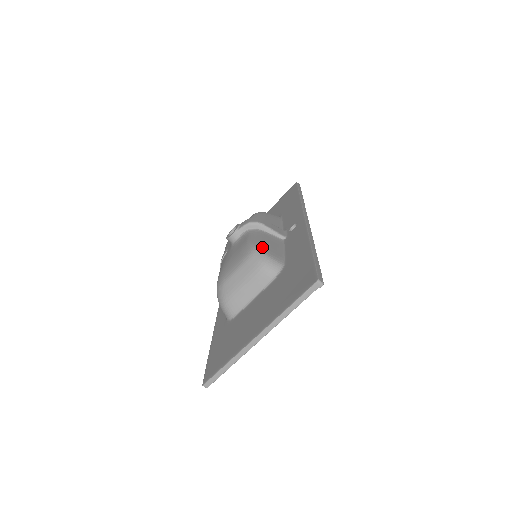
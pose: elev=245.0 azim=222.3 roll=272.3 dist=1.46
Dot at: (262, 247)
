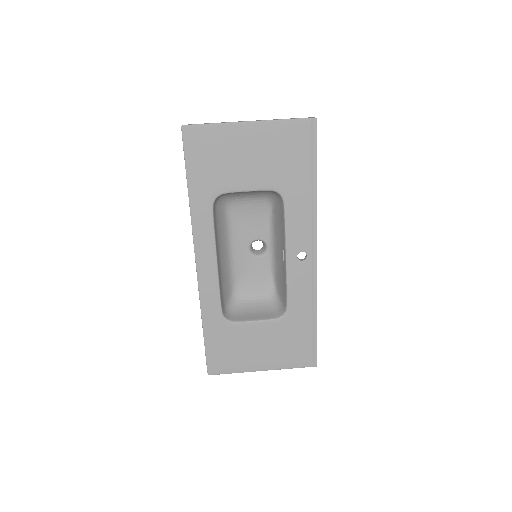
Dot at: occluded
